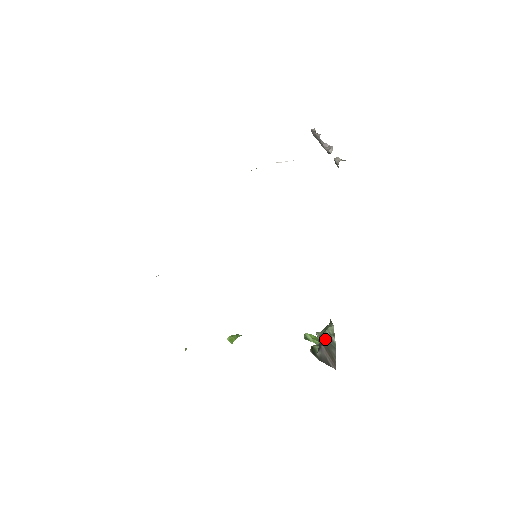
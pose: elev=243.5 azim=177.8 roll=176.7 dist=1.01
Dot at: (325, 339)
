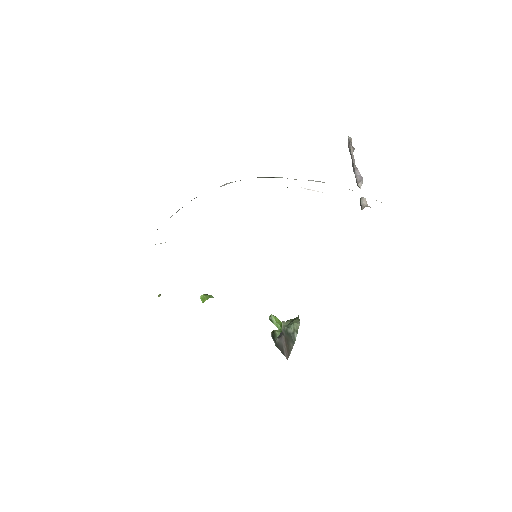
Dot at: (288, 332)
